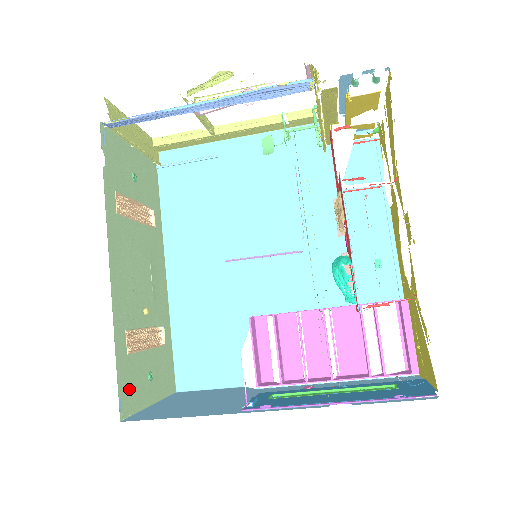
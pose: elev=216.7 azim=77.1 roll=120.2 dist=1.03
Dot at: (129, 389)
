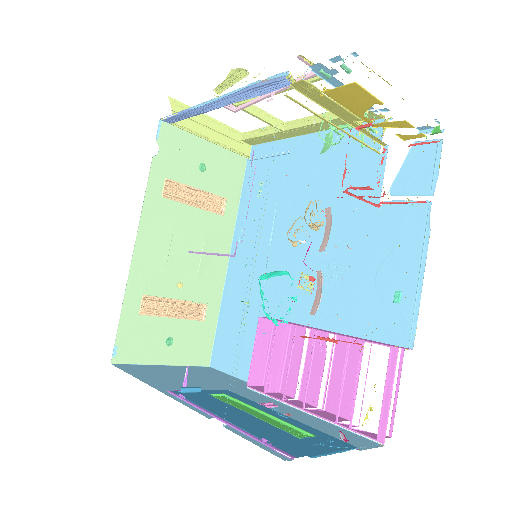
Dot at: (133, 342)
